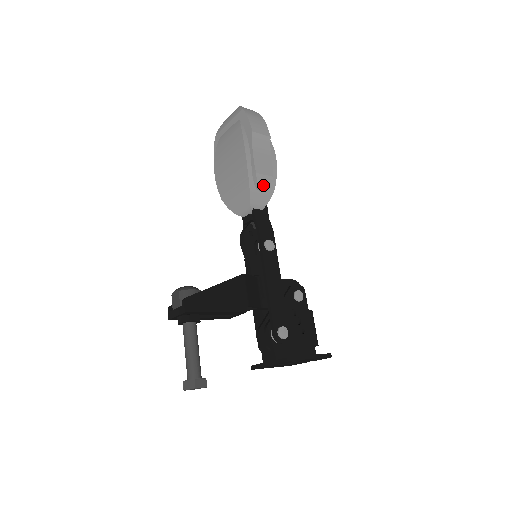
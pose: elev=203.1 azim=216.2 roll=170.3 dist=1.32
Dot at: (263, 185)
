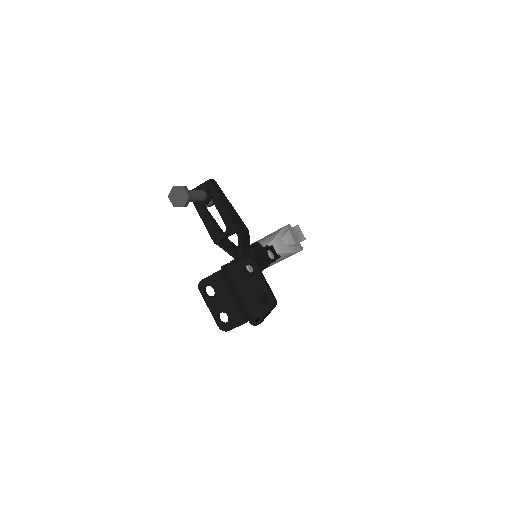
Dot at: (288, 240)
